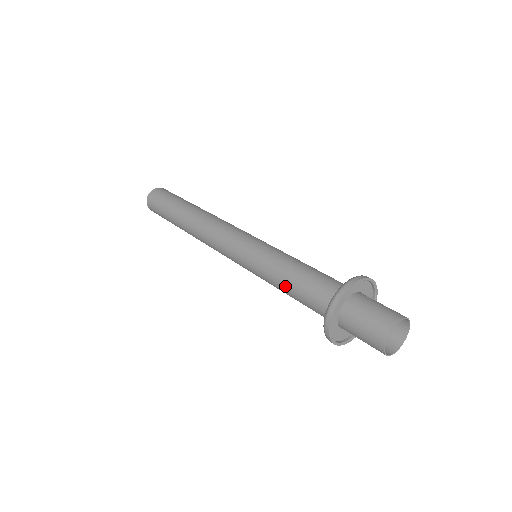
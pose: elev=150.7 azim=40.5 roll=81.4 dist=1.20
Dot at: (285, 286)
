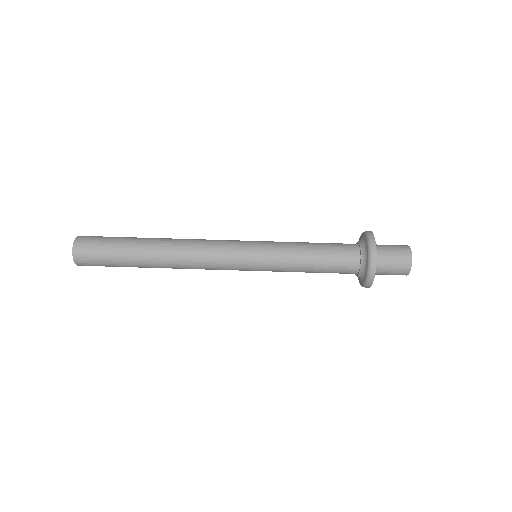
Dot at: (311, 268)
